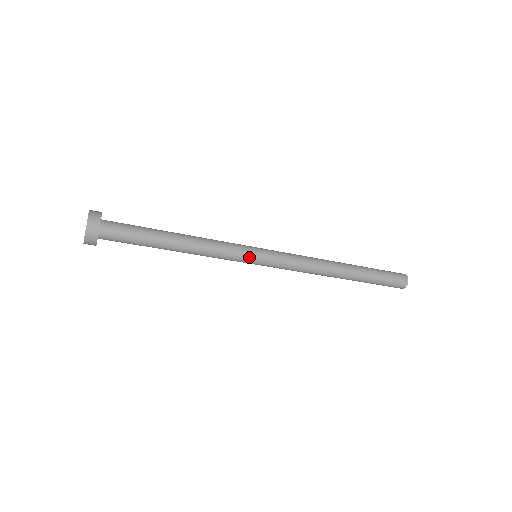
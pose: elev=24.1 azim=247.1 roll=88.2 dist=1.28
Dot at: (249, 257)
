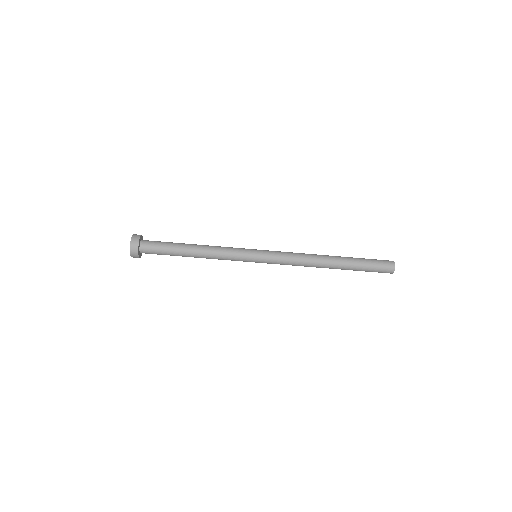
Dot at: (249, 250)
